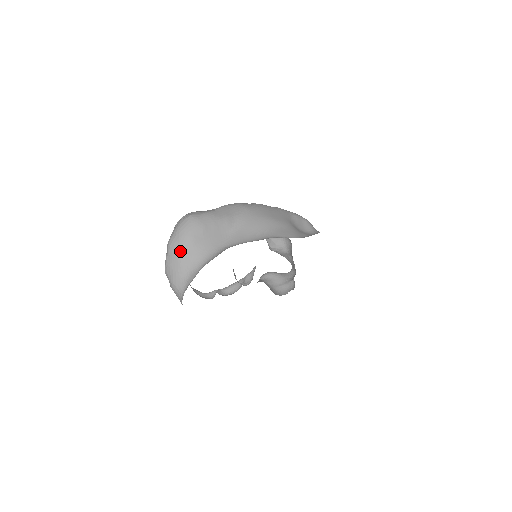
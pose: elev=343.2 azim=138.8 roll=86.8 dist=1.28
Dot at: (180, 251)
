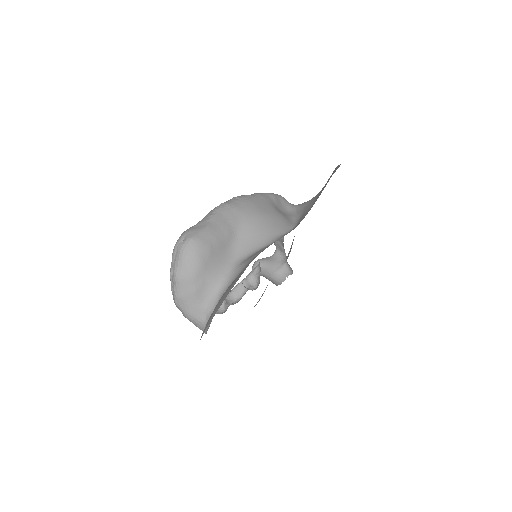
Dot at: (192, 281)
